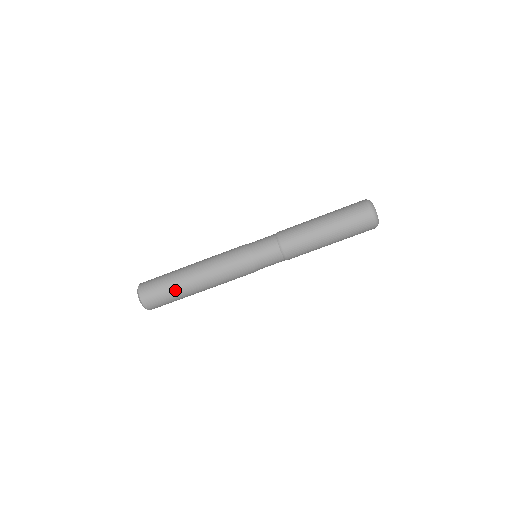
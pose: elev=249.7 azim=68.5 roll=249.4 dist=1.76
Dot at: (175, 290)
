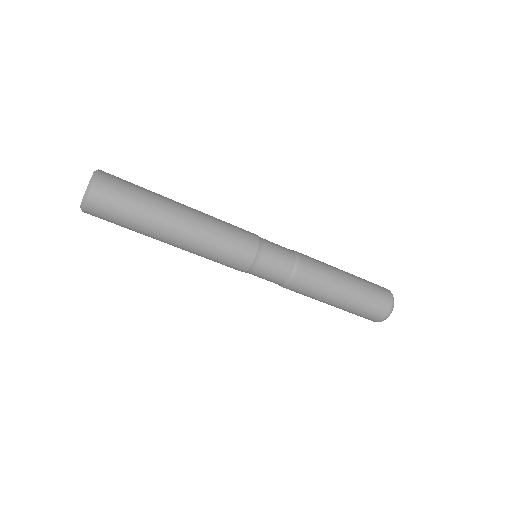
Dot at: (142, 225)
